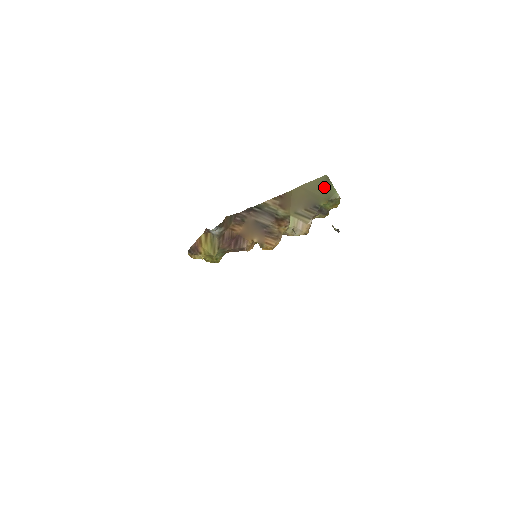
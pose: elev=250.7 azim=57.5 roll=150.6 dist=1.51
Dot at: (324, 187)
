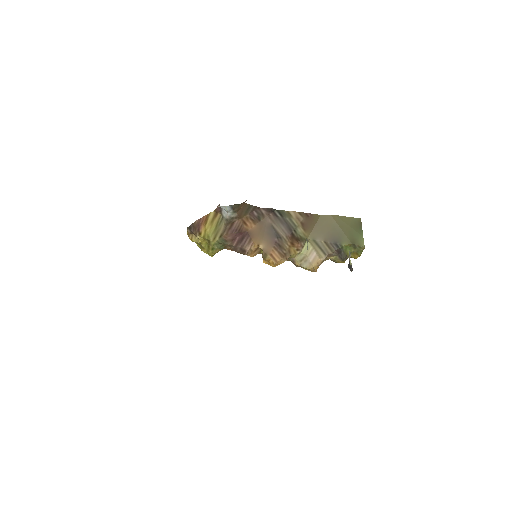
Dot at: (353, 229)
